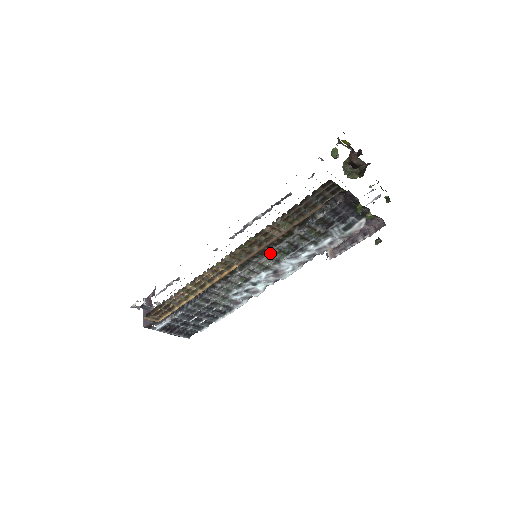
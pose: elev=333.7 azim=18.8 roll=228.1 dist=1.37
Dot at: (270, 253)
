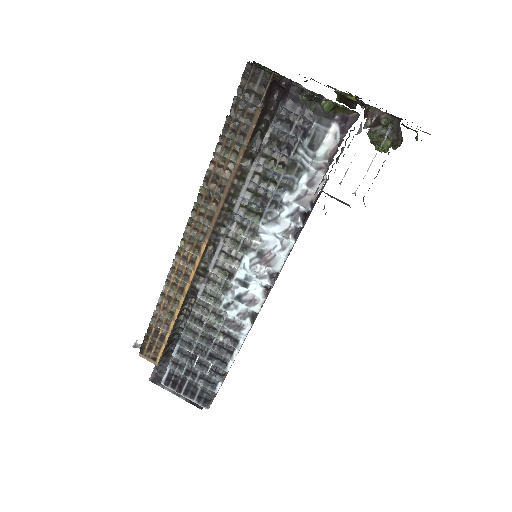
Dot at: (237, 216)
